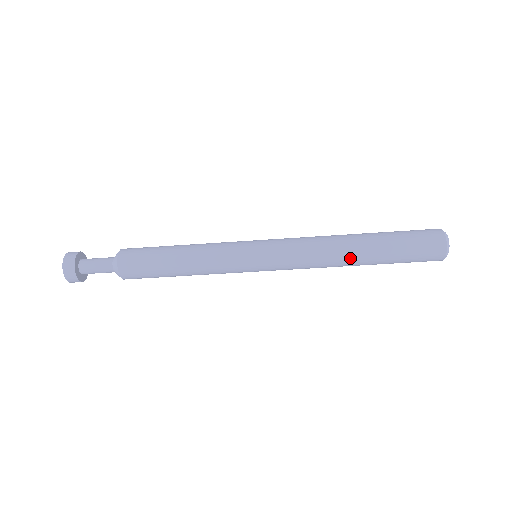
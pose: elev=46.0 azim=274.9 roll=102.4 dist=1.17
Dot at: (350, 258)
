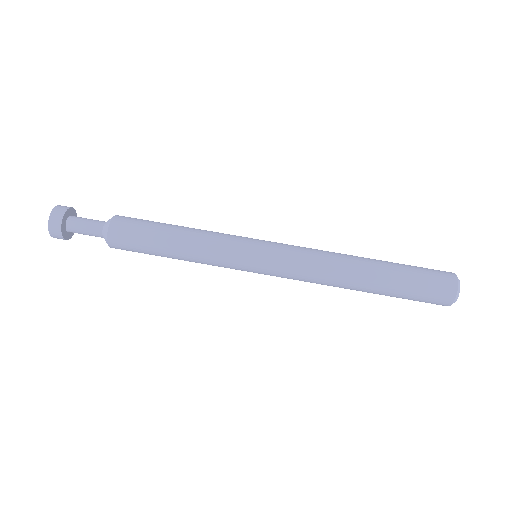
Dot at: (356, 257)
